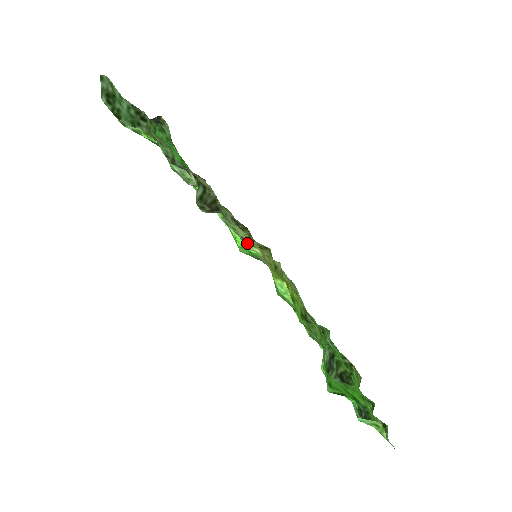
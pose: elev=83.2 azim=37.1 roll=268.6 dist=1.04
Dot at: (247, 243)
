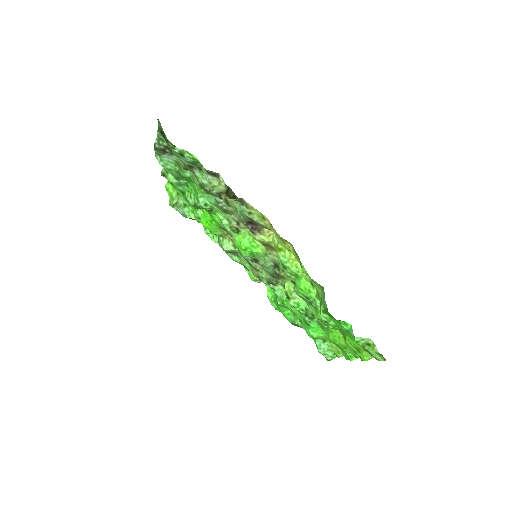
Dot at: (255, 232)
